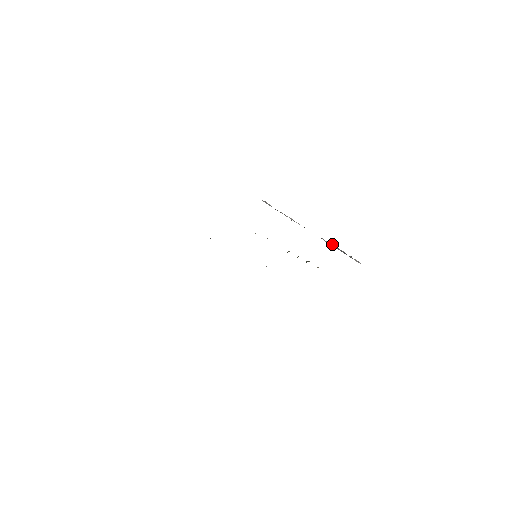
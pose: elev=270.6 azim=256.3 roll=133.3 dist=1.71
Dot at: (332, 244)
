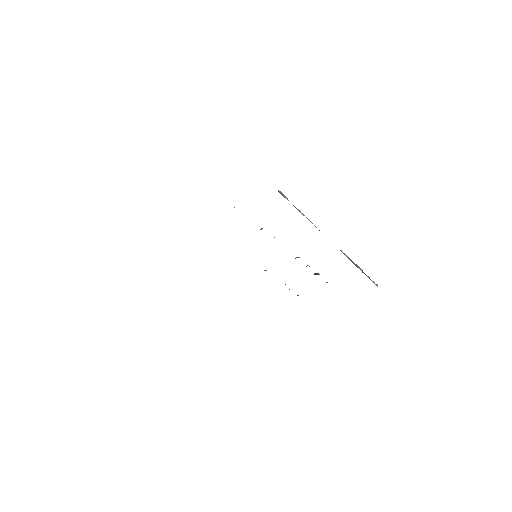
Dot at: occluded
